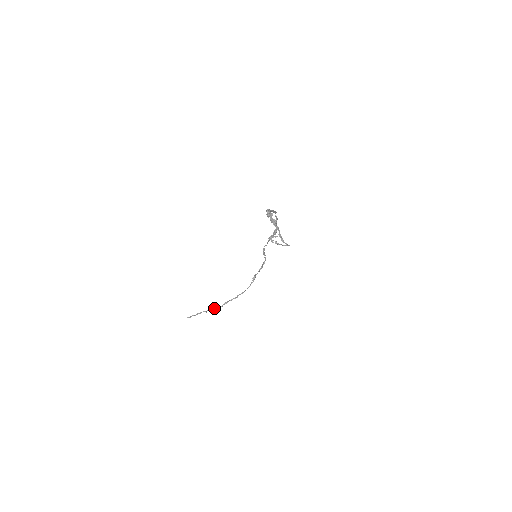
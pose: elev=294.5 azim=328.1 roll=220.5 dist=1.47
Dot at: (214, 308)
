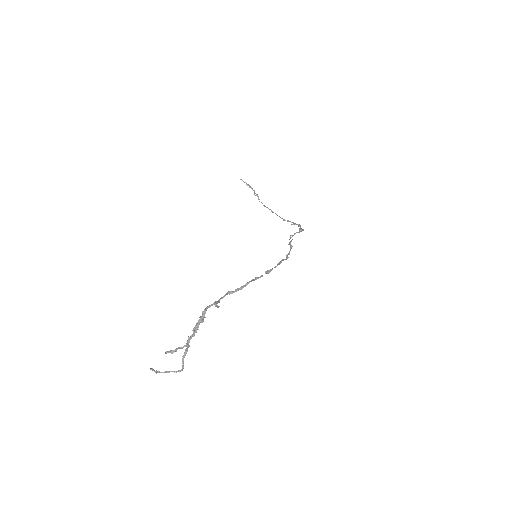
Dot at: occluded
